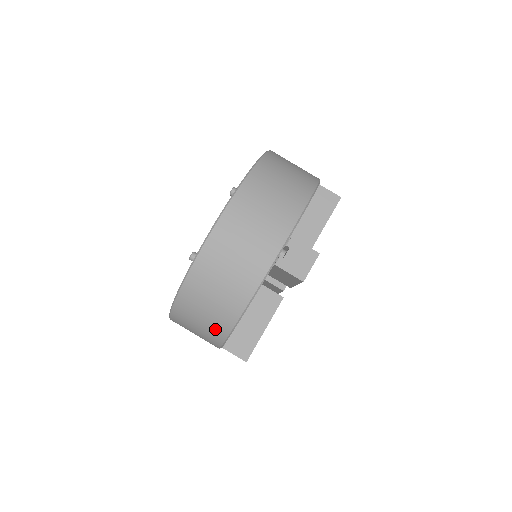
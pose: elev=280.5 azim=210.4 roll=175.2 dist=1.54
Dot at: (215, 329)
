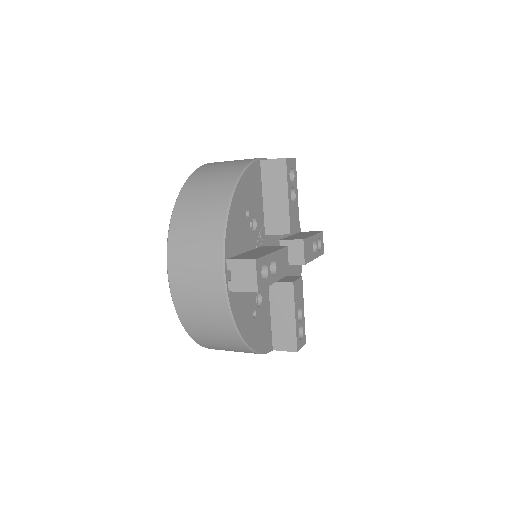
Dot at: (241, 351)
